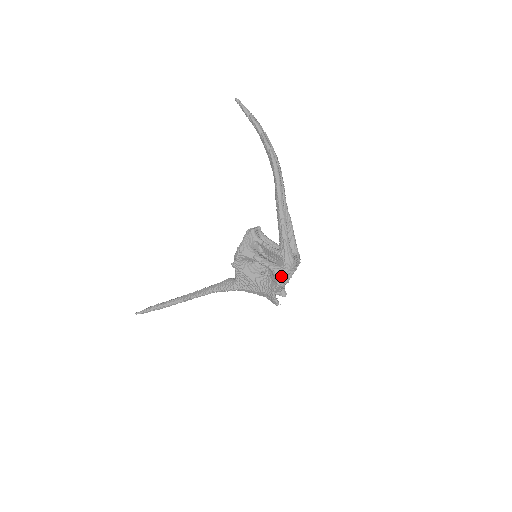
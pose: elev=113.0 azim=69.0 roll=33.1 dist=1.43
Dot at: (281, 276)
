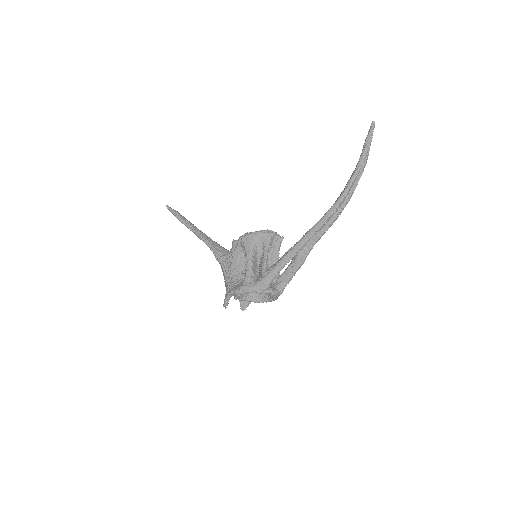
Dot at: (244, 287)
